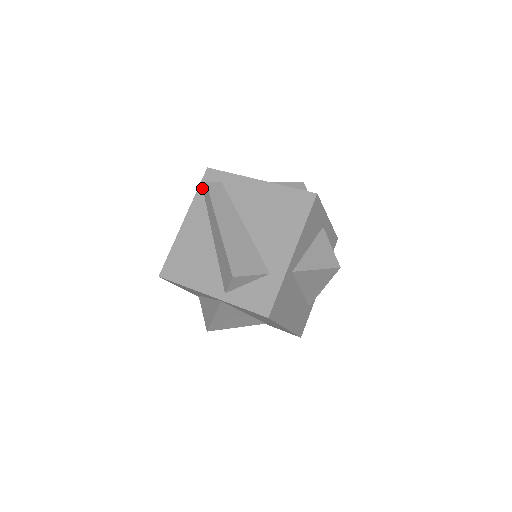
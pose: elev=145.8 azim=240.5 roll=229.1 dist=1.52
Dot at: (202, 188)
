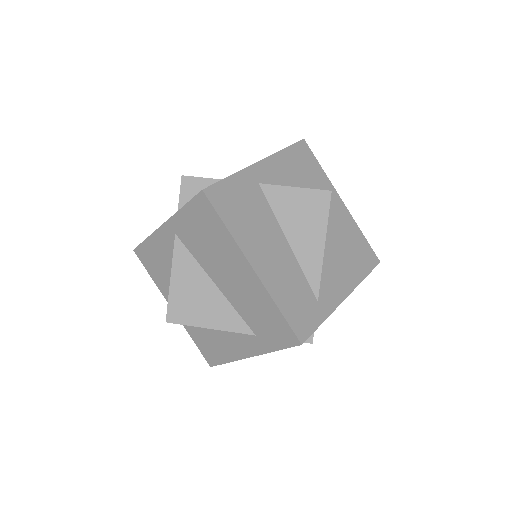
Dot at: occluded
